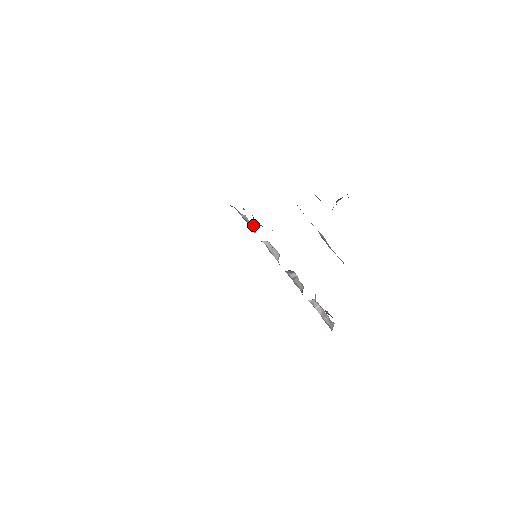
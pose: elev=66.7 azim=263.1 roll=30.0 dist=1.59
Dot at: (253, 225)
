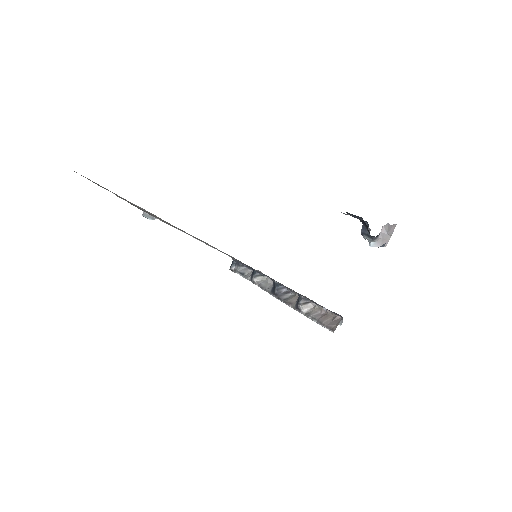
Dot at: (251, 272)
